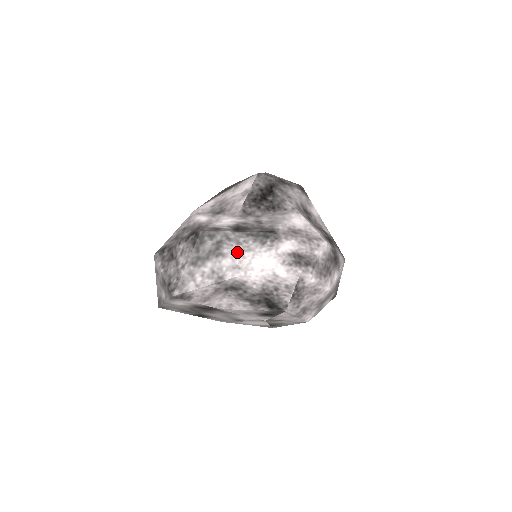
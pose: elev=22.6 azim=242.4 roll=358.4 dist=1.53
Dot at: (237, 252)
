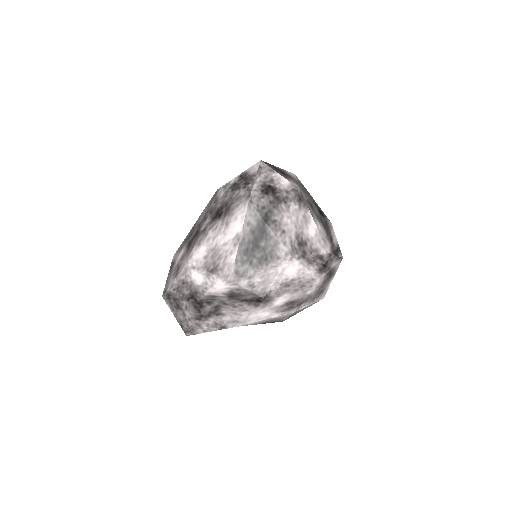
Dot at: (234, 312)
